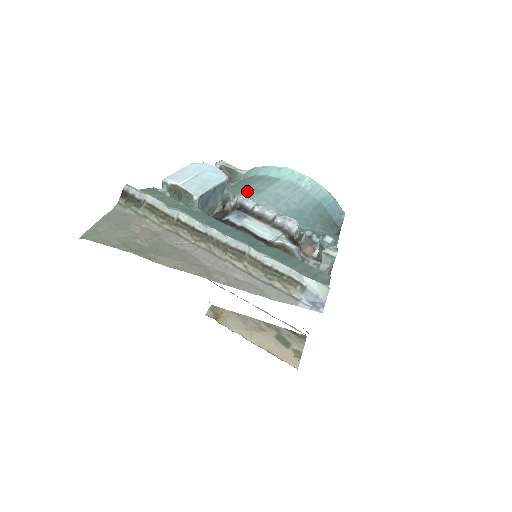
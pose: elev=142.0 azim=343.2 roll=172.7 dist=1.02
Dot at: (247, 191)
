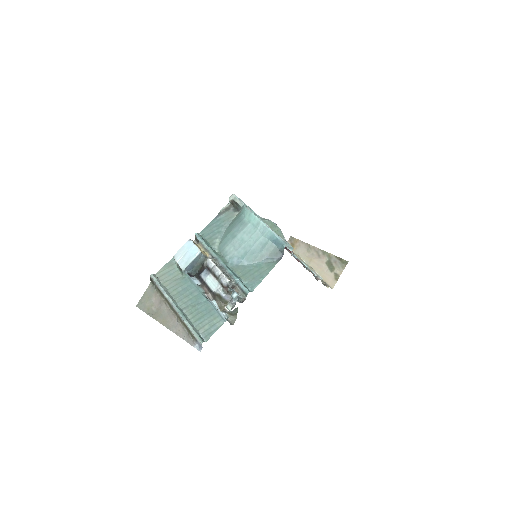
Dot at: (229, 236)
